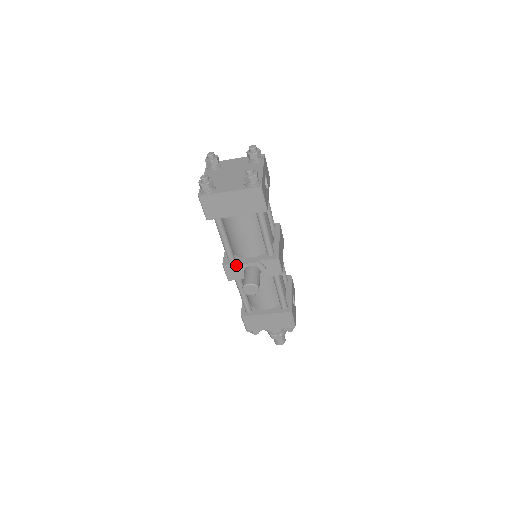
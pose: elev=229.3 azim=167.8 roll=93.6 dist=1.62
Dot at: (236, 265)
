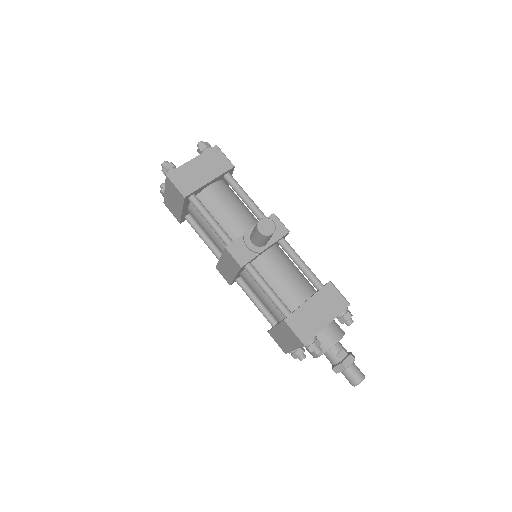
Dot at: (239, 241)
